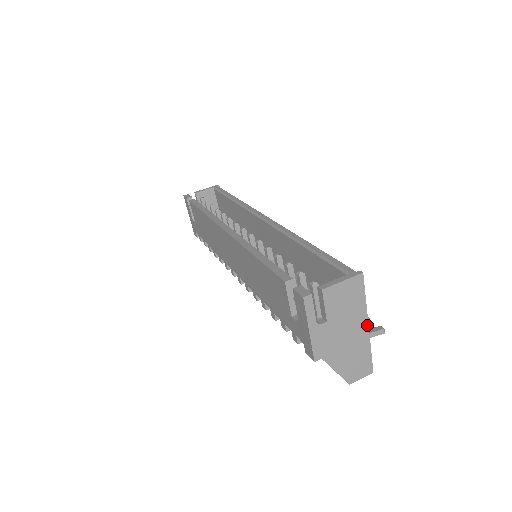
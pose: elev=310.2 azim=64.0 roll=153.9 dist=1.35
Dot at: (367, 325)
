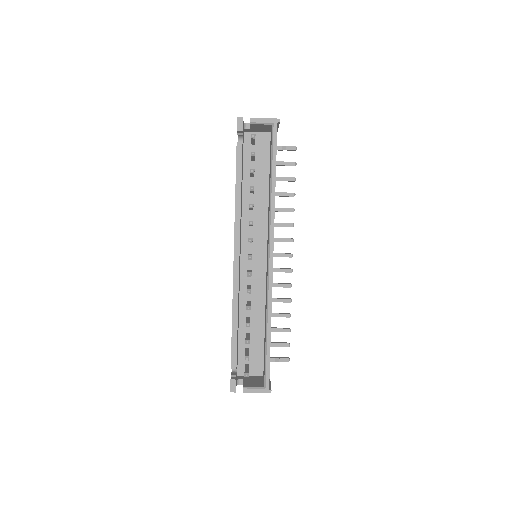
Dot at: occluded
